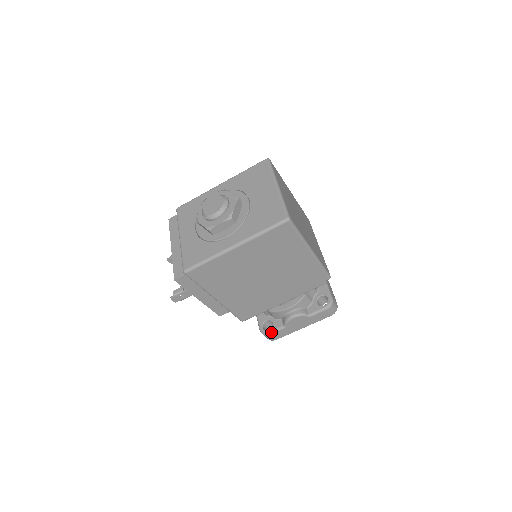
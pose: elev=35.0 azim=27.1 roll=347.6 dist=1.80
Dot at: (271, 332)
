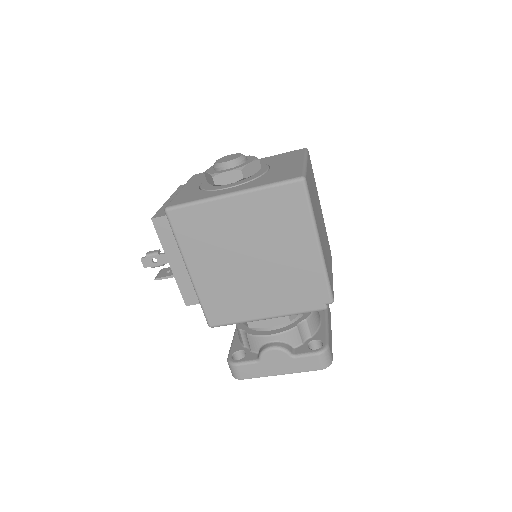
Dot at: (239, 362)
